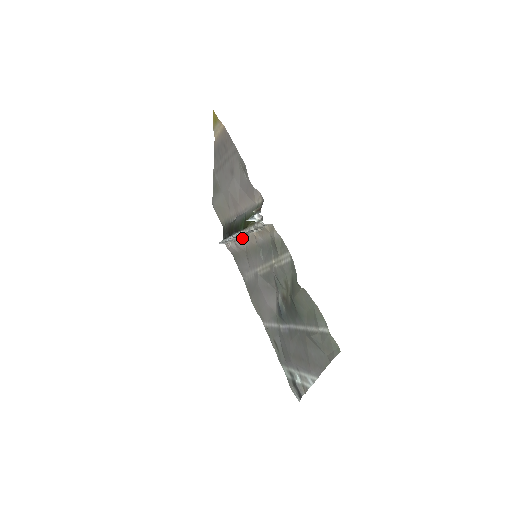
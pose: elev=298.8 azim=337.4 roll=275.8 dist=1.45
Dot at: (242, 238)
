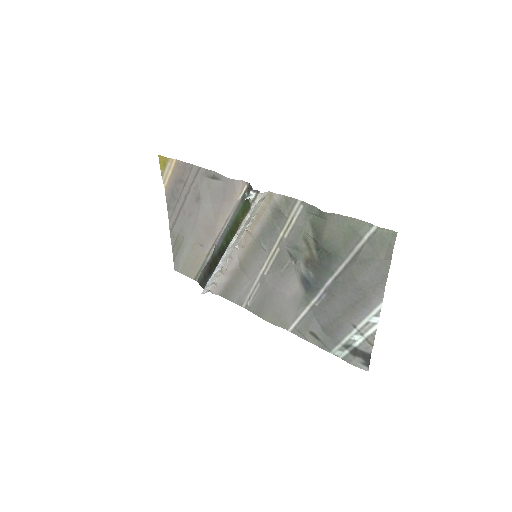
Dot at: (232, 255)
